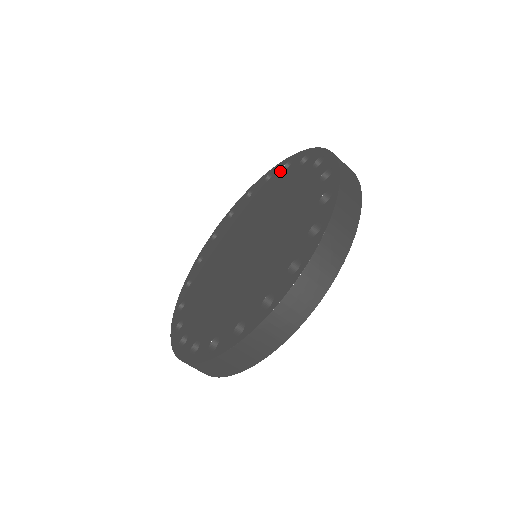
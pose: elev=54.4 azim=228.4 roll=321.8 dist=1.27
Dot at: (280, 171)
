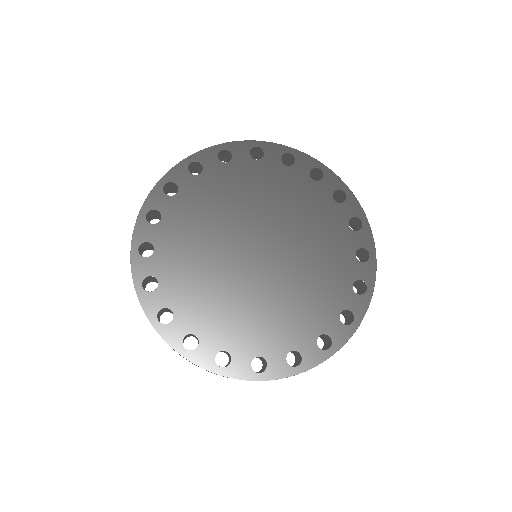
Dot at: (248, 157)
